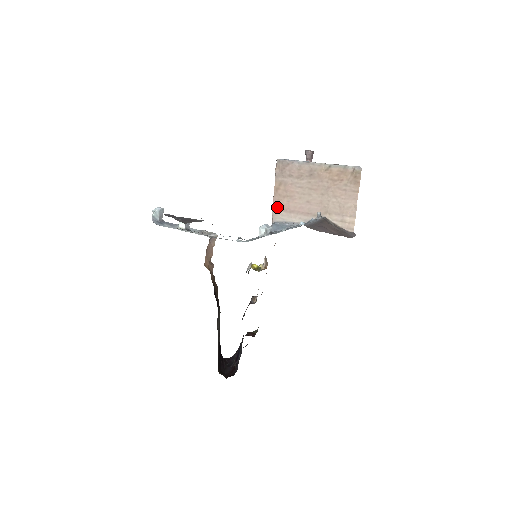
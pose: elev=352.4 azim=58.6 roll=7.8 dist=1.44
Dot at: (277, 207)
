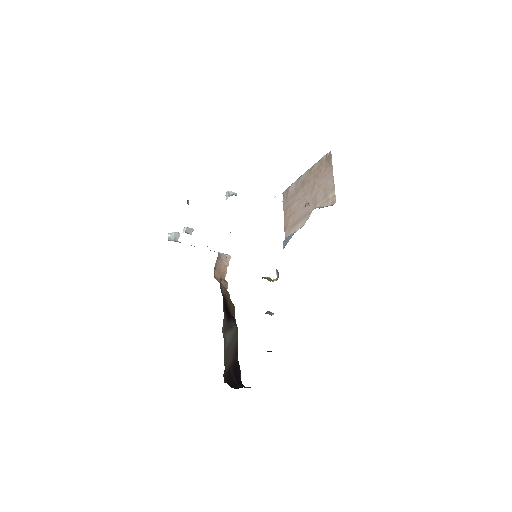
Dot at: (287, 228)
